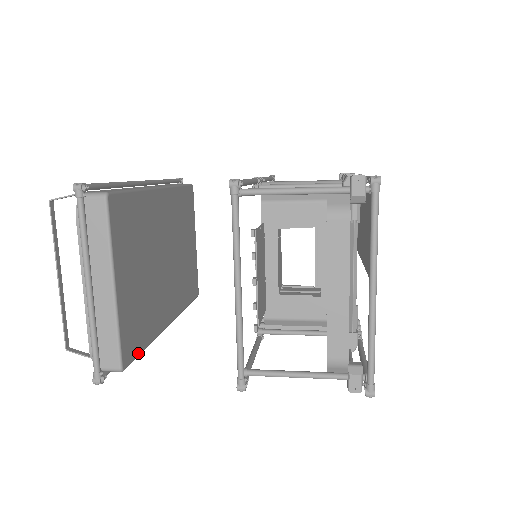
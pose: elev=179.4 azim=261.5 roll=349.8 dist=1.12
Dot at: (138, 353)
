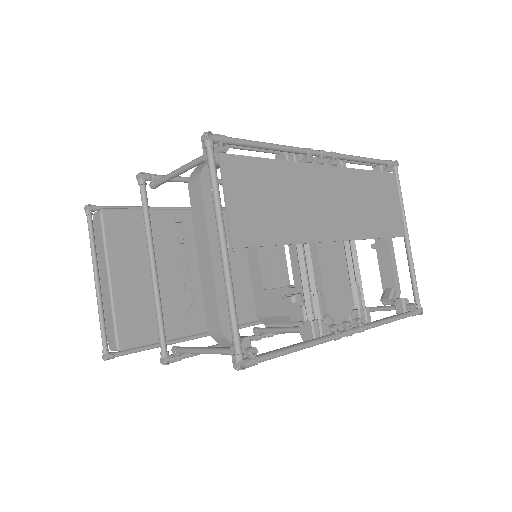
Dot at: (147, 342)
